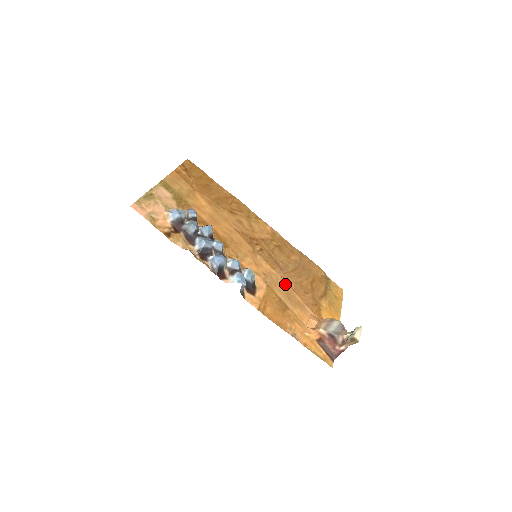
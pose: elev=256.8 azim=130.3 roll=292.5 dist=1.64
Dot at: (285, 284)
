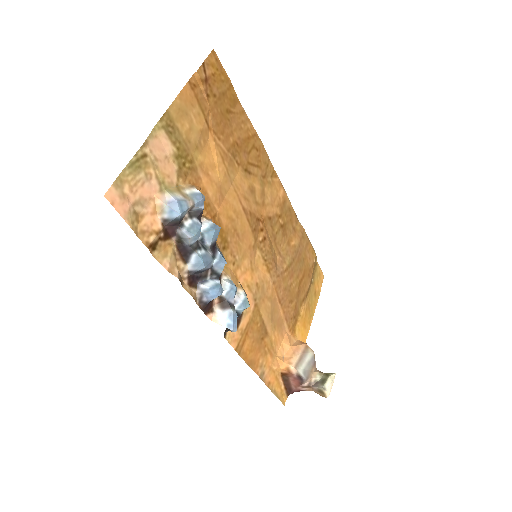
Dot at: (274, 294)
